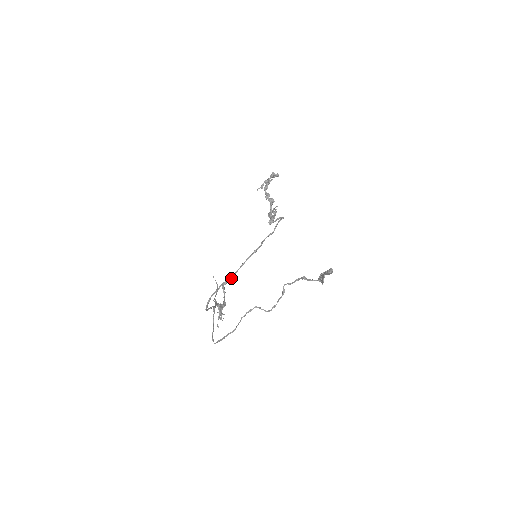
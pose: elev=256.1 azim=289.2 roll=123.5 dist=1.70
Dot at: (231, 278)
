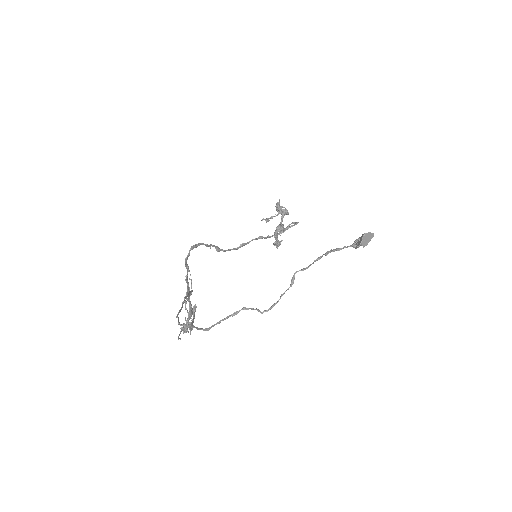
Dot at: (225, 250)
